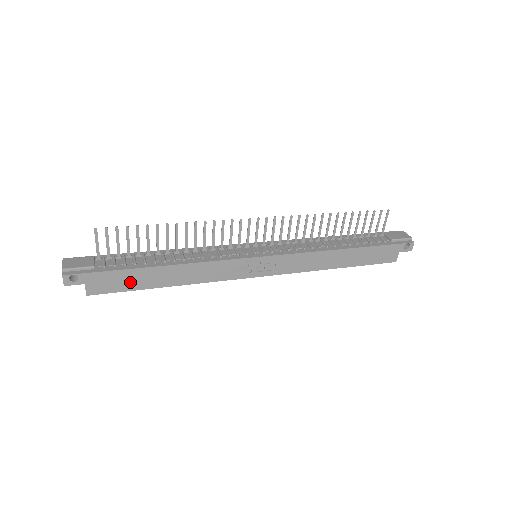
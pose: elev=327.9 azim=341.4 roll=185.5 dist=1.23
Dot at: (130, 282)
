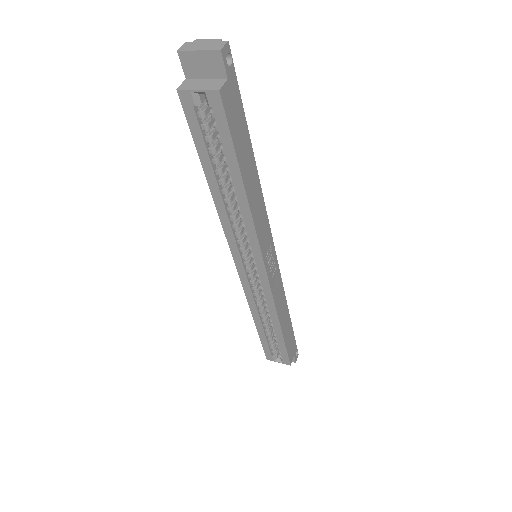
Dot at: (239, 138)
